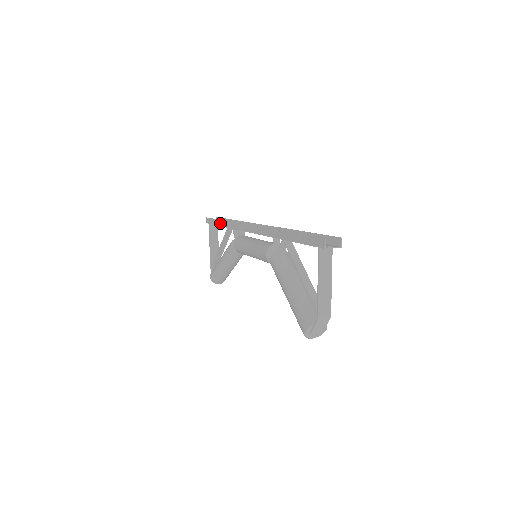
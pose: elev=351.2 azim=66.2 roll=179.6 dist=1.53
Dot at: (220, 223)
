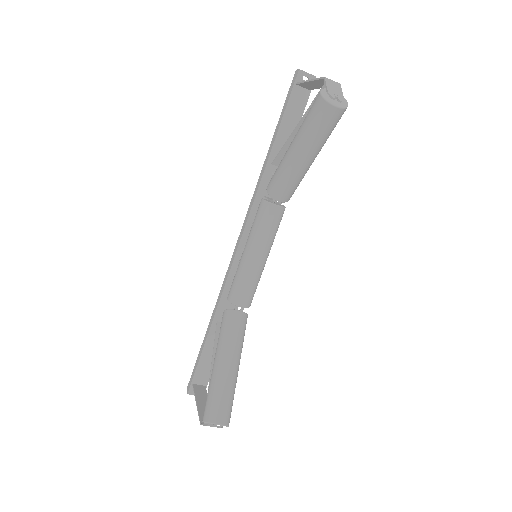
Dot at: (206, 334)
